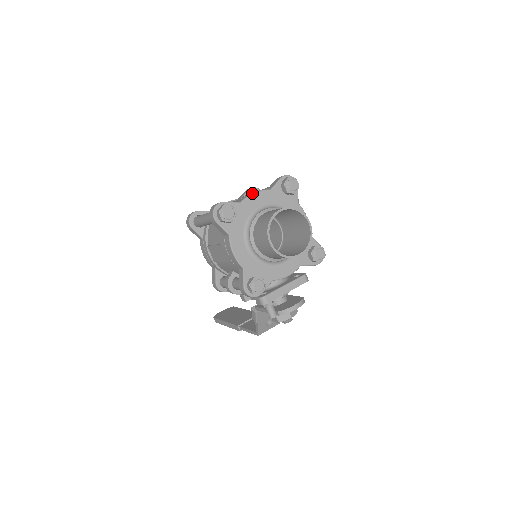
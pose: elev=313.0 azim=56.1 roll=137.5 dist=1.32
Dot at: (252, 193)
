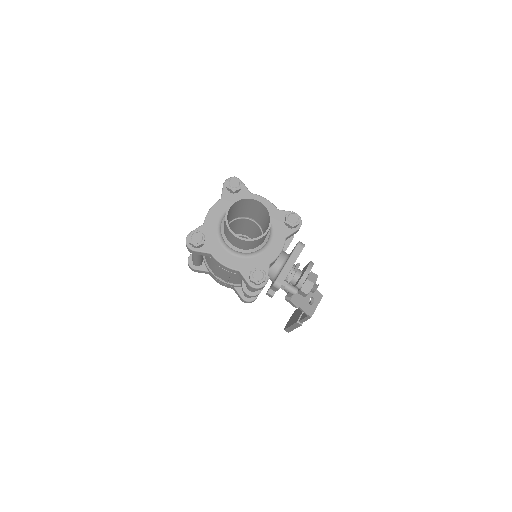
Dot at: (208, 211)
